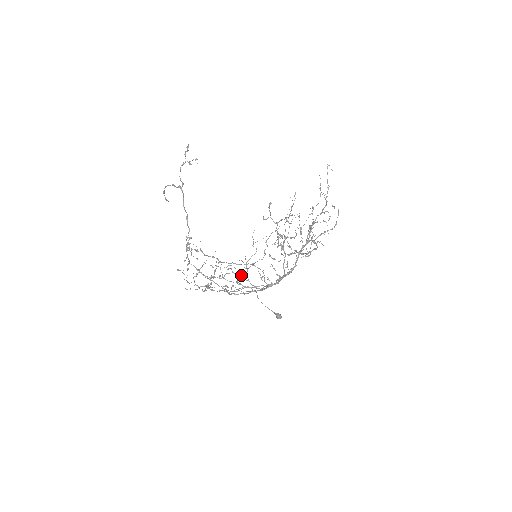
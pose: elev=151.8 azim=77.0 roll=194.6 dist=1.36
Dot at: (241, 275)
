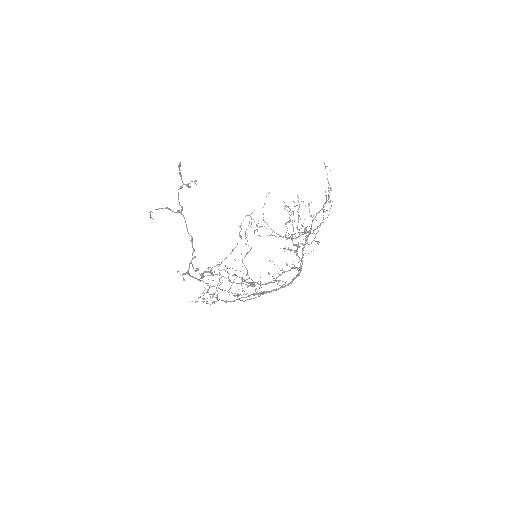
Dot at: occluded
